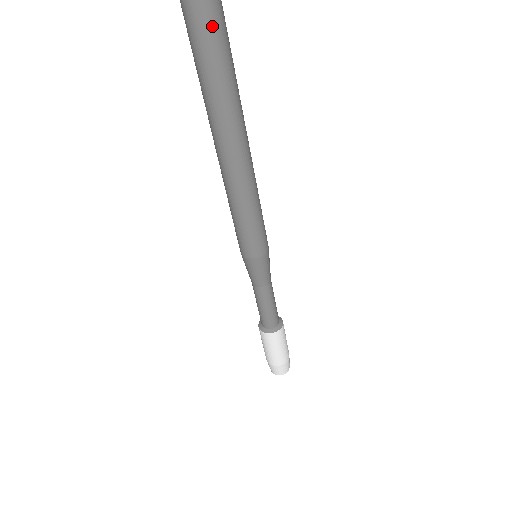
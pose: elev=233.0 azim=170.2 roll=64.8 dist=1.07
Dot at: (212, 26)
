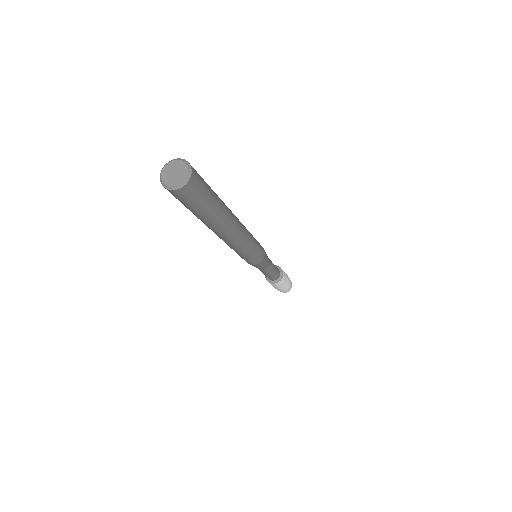
Dot at: (190, 201)
